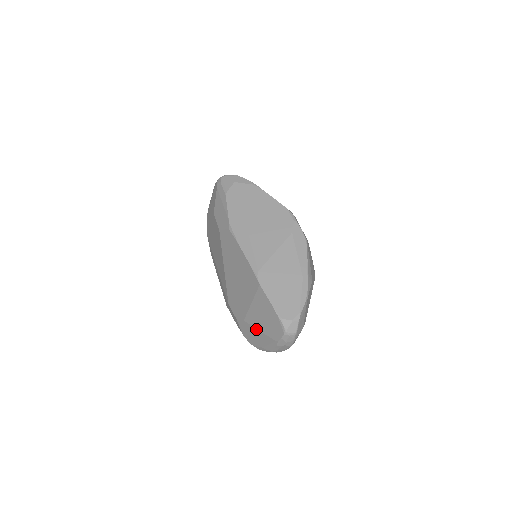
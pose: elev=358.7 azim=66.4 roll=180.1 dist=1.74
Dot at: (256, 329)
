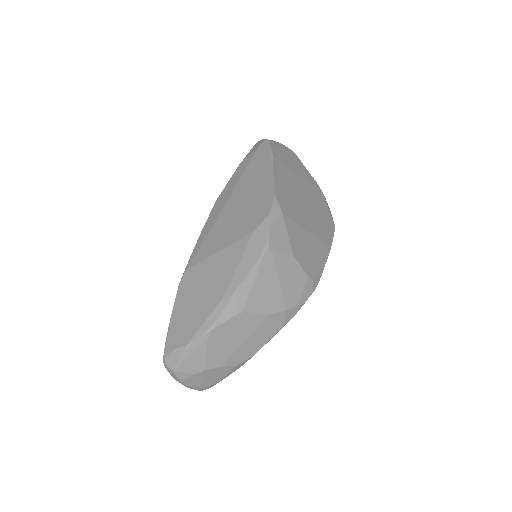
Dot at: occluded
